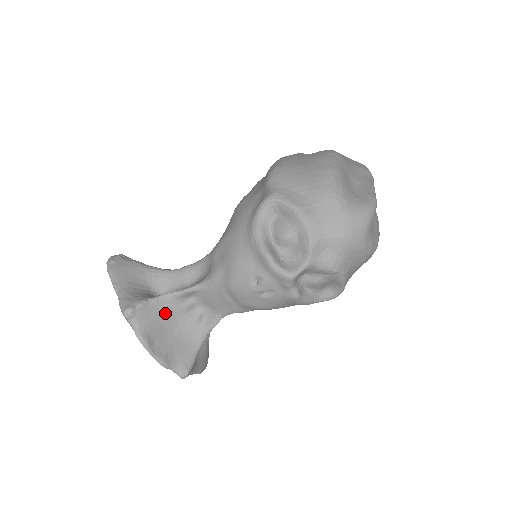
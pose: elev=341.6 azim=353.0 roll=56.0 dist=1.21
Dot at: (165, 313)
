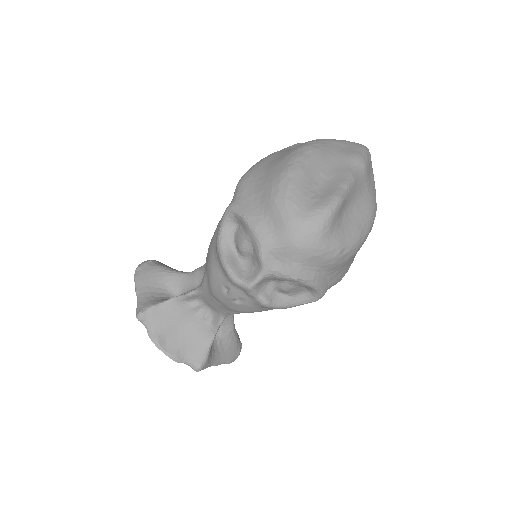
Dot at: (174, 315)
